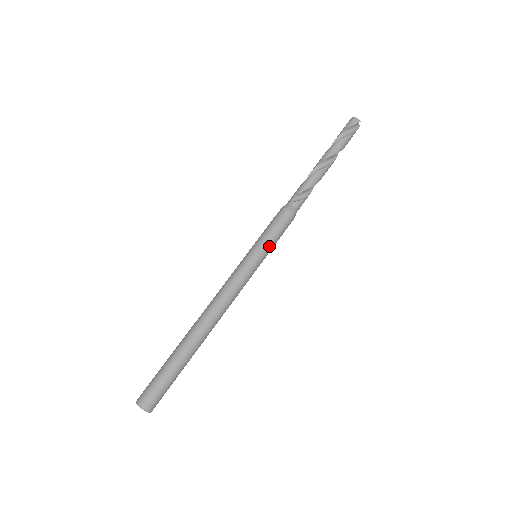
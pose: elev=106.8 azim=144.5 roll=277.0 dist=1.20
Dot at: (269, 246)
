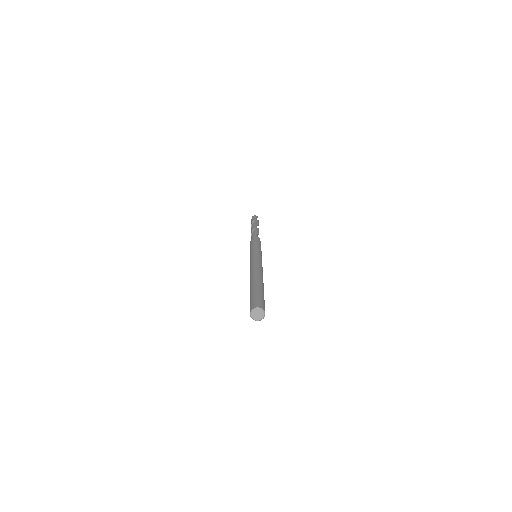
Dot at: occluded
